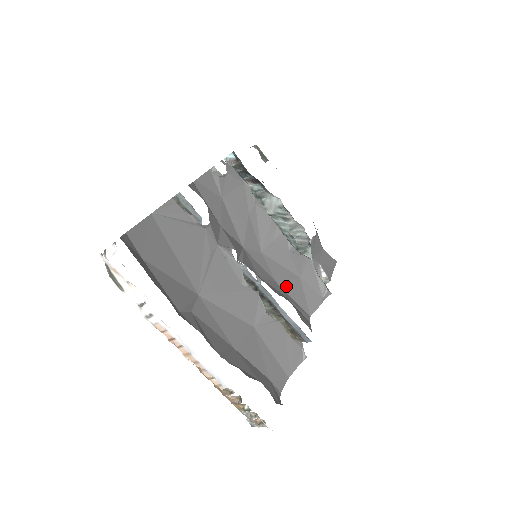
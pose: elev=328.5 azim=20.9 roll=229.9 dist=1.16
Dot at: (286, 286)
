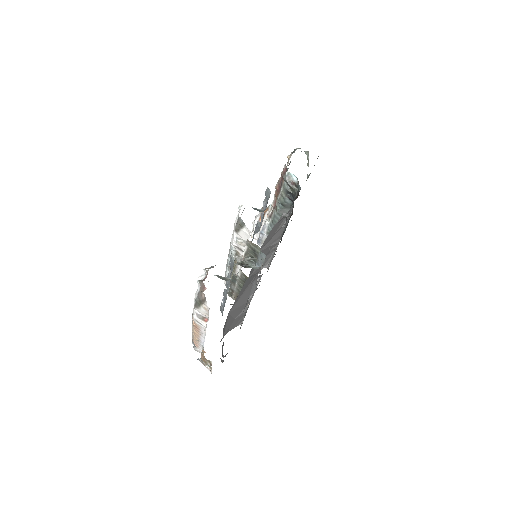
Dot at: occluded
